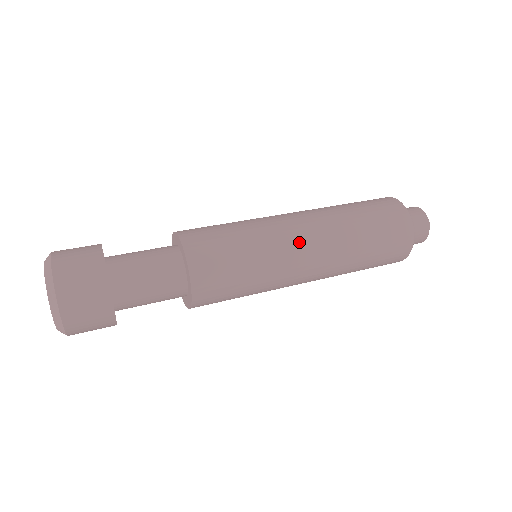
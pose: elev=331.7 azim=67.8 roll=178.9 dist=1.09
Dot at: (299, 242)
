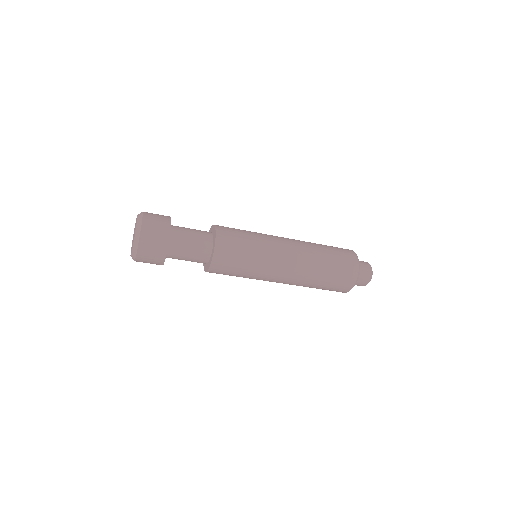
Dot at: (280, 237)
